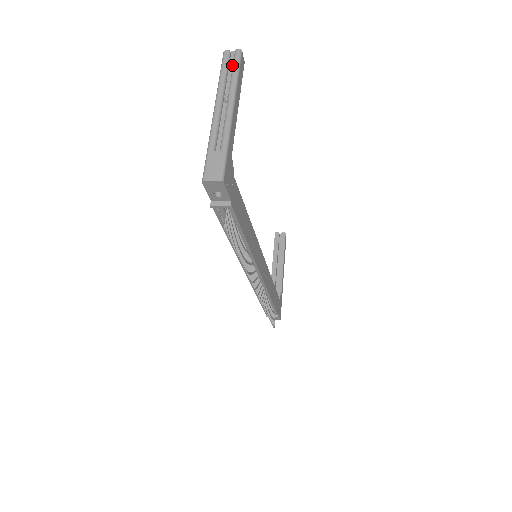
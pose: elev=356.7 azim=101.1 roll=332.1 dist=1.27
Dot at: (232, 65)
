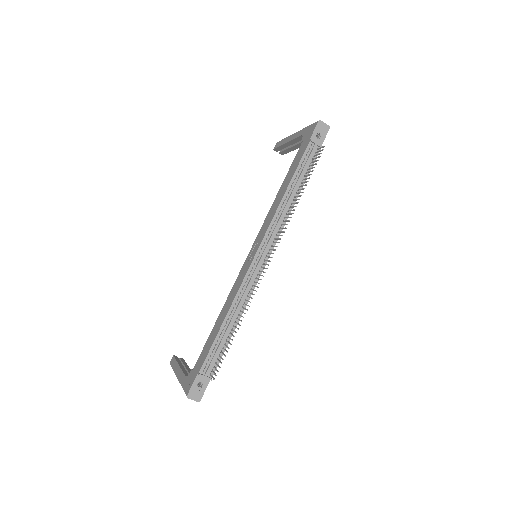
Dot at: occluded
